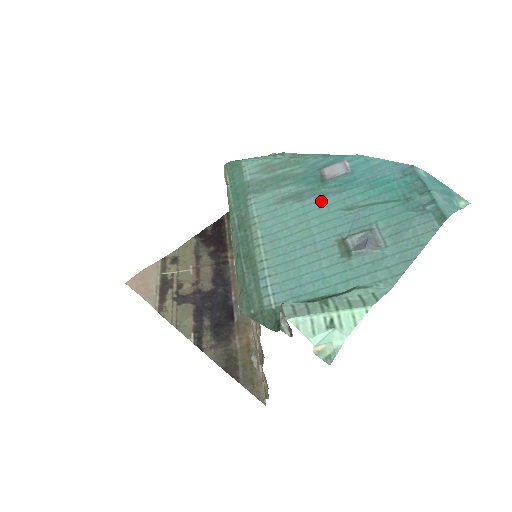
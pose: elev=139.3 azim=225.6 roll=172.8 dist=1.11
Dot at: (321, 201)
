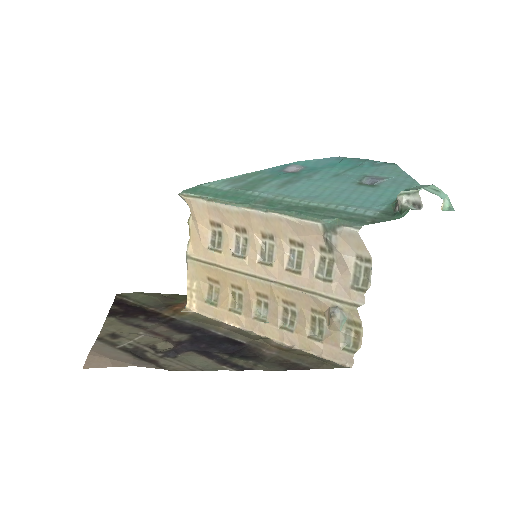
Dot at: (312, 178)
